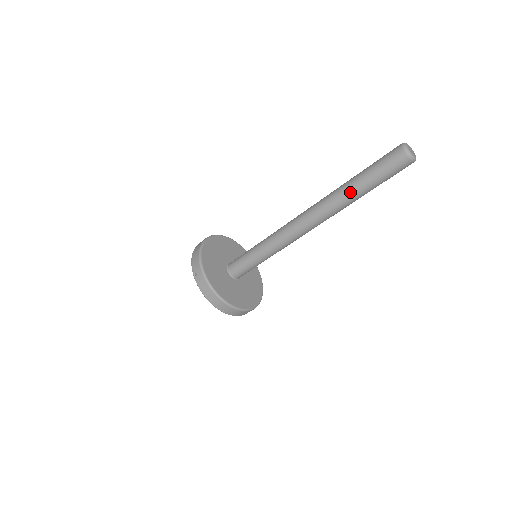
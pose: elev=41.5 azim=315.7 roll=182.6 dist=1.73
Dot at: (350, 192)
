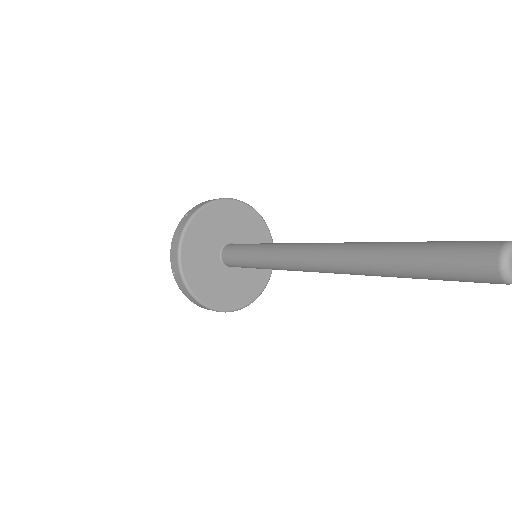
Dot at: (398, 277)
